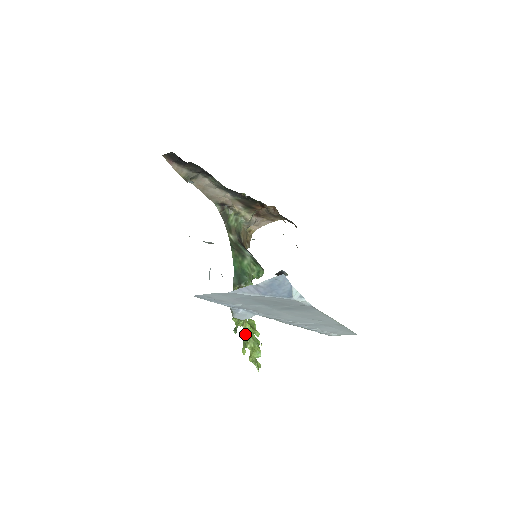
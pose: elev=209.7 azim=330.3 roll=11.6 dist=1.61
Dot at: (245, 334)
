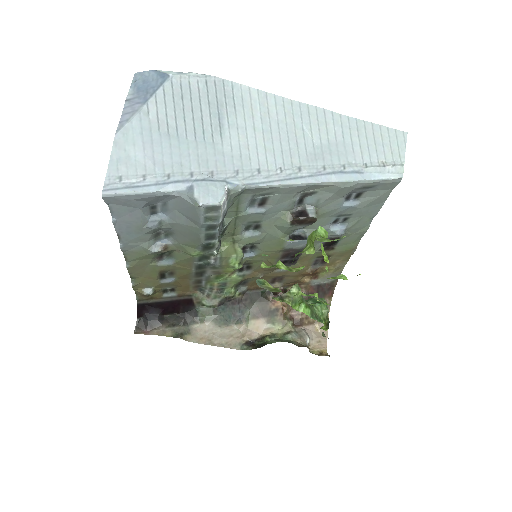
Dot at: (293, 260)
